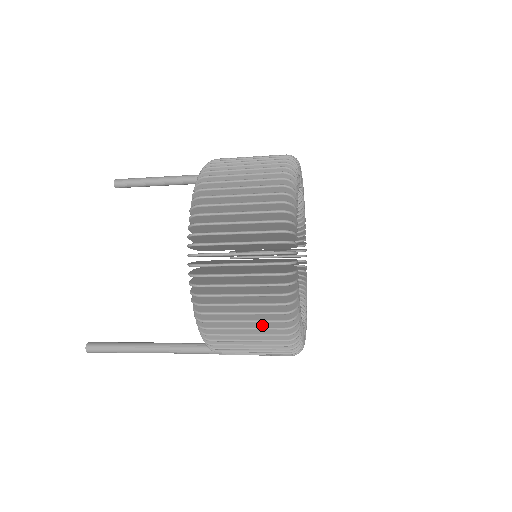
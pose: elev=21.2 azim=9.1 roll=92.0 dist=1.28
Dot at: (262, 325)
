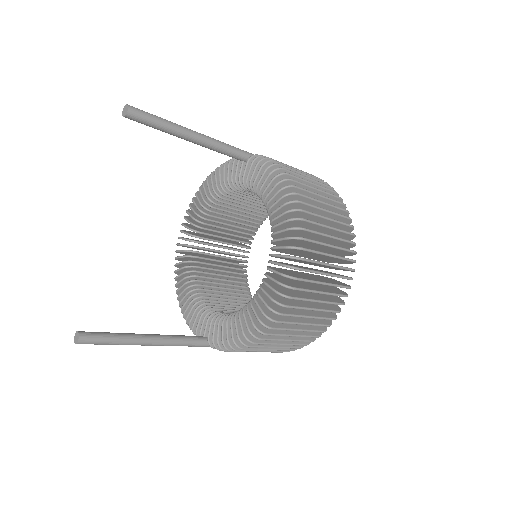
Dot at: occluded
